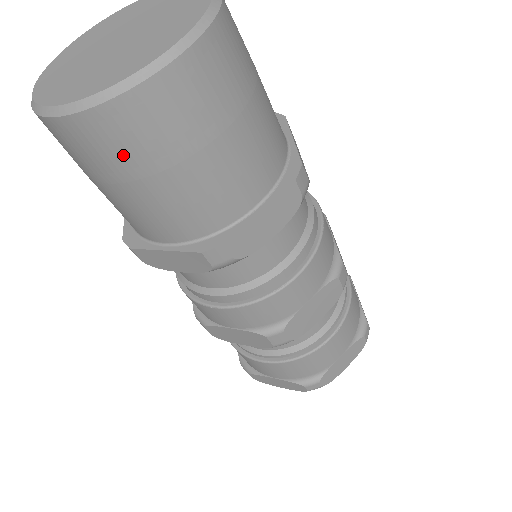
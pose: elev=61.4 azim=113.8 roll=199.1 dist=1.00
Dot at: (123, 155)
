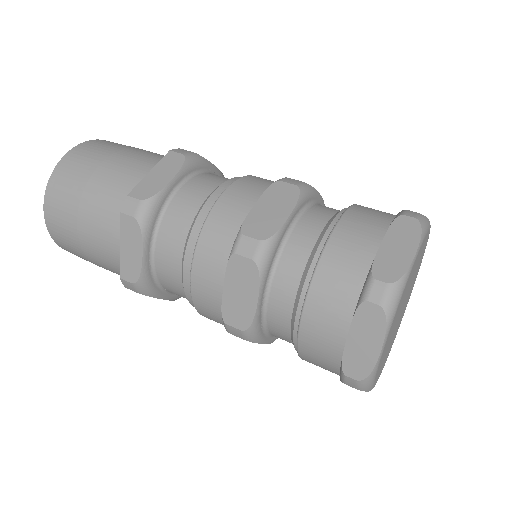
Dot at: (66, 202)
